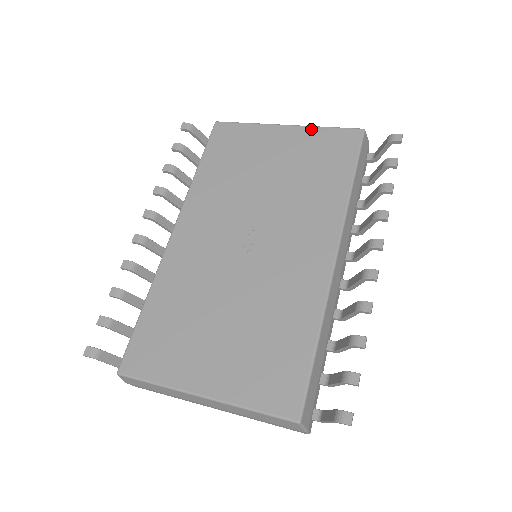
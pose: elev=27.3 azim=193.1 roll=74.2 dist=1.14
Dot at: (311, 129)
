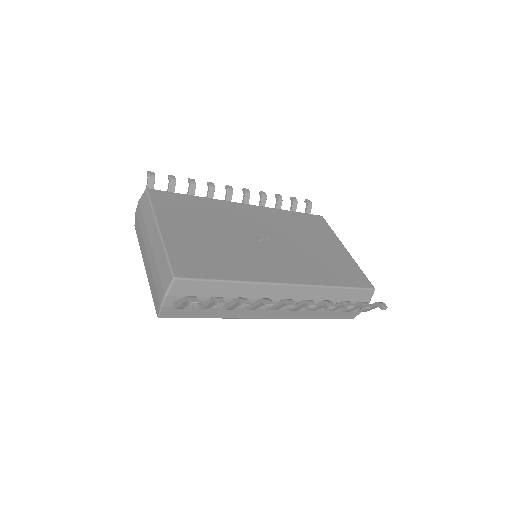
Dot at: (354, 262)
